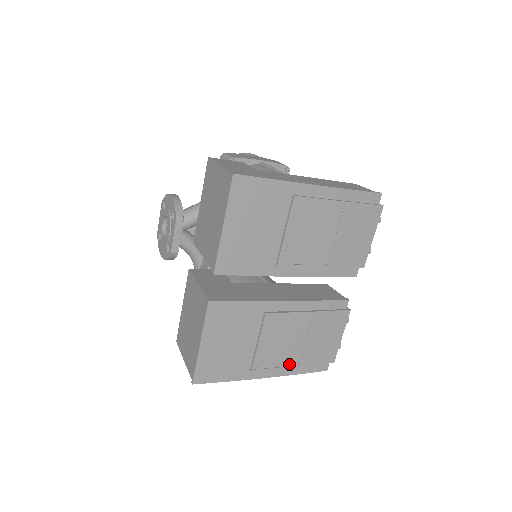
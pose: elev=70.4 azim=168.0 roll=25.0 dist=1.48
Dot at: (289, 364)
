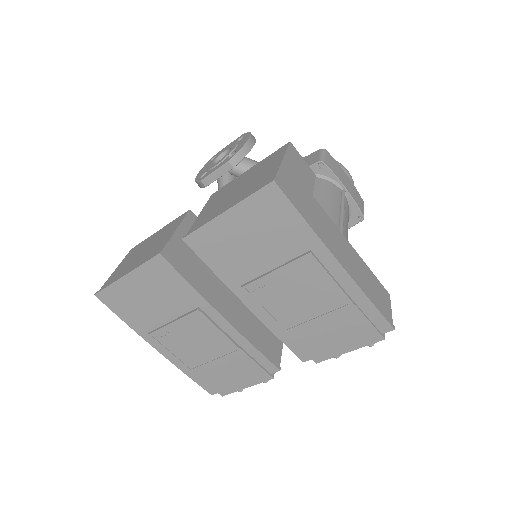
Dot at: (184, 361)
